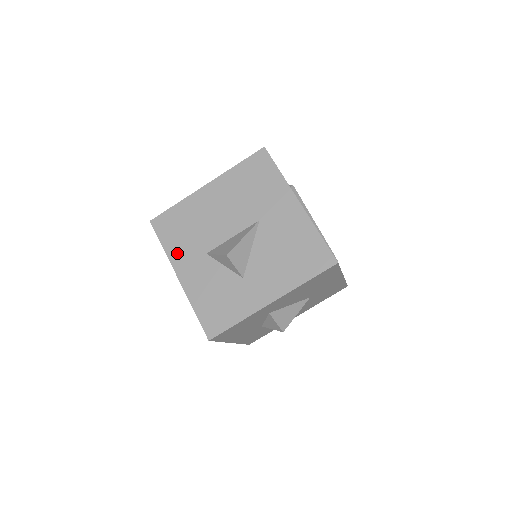
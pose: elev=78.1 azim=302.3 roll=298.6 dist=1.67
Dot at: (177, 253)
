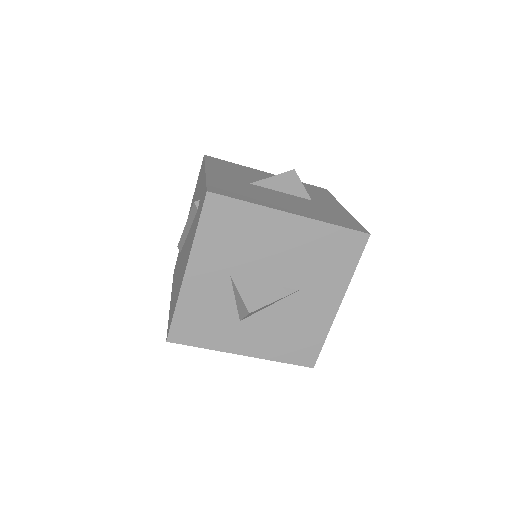
Dot at: (205, 250)
